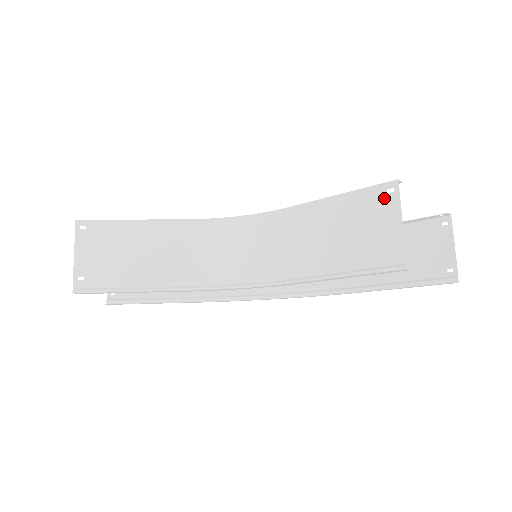
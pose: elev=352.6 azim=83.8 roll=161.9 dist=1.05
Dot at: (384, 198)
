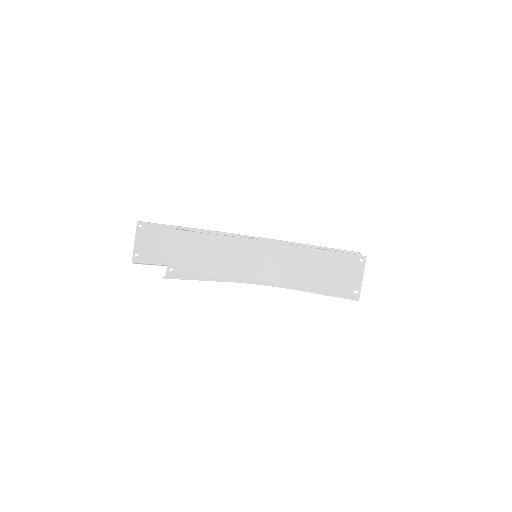
Dot at: (357, 263)
